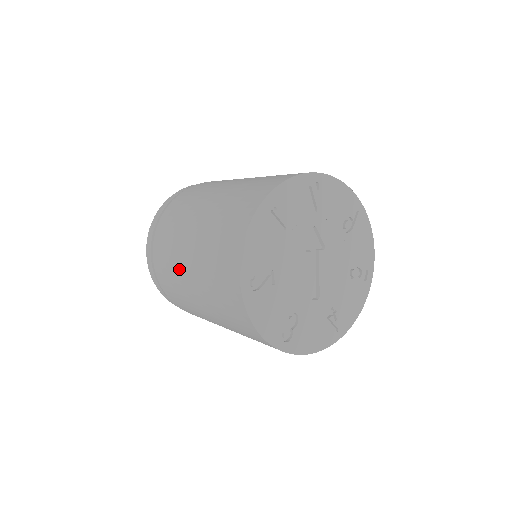
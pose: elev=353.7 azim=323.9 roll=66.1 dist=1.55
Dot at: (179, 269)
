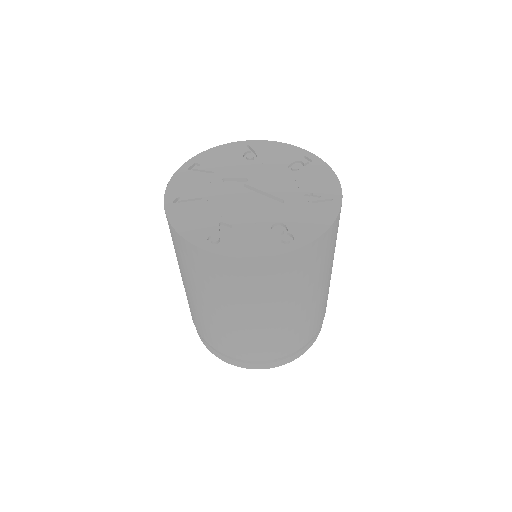
Dot at: (215, 321)
